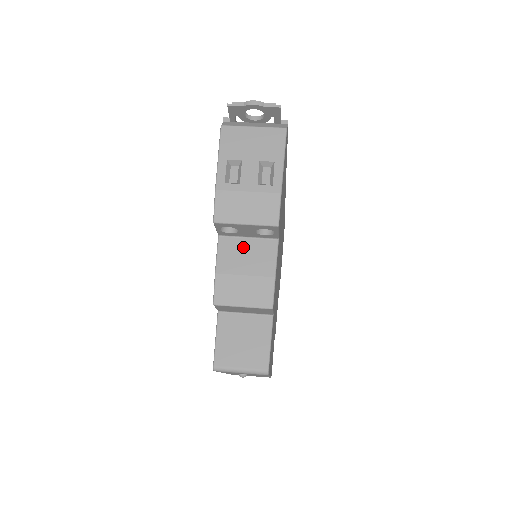
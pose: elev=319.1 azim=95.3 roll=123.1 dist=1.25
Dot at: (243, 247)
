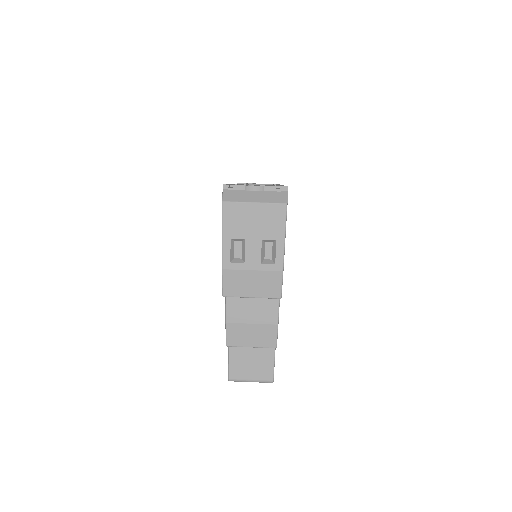
Dot at: (249, 299)
